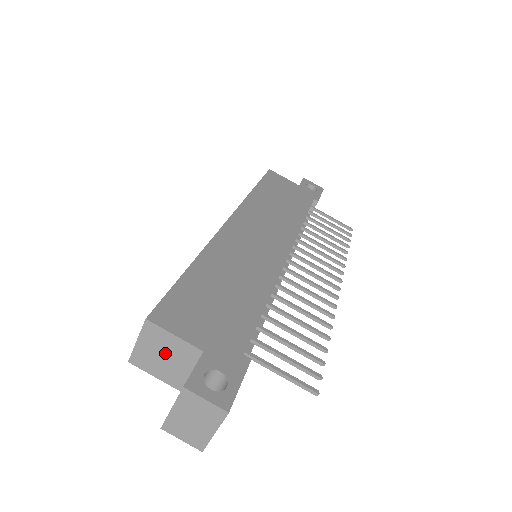
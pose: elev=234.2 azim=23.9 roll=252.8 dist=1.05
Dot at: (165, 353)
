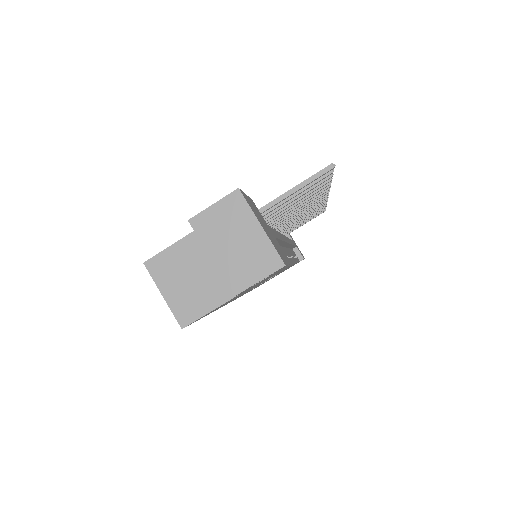
Dot at: (189, 272)
